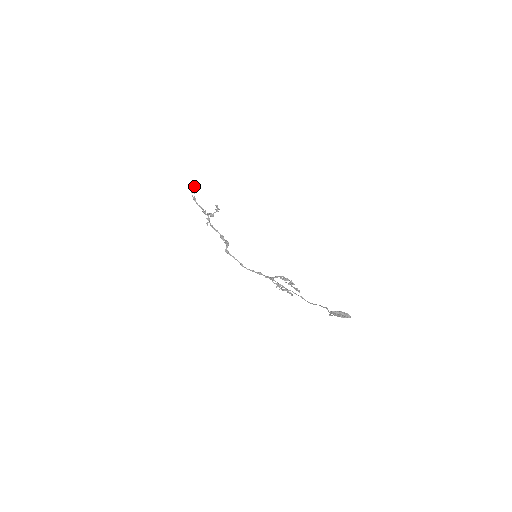
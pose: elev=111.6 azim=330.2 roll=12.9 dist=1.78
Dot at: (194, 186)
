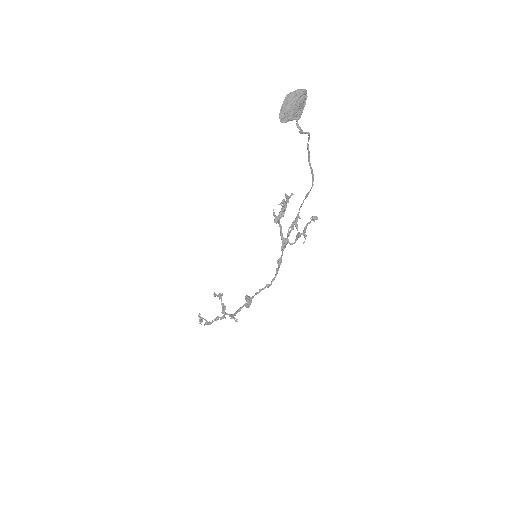
Dot at: (199, 317)
